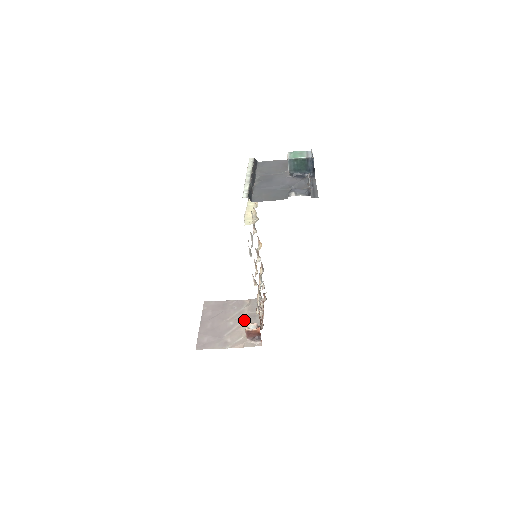
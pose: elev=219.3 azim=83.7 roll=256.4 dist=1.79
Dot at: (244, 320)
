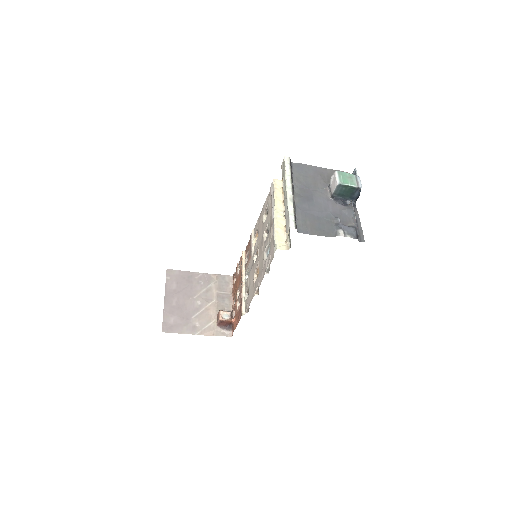
Dot at: (212, 301)
